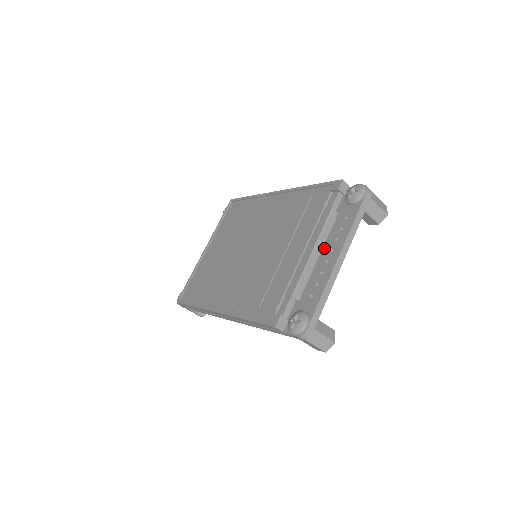
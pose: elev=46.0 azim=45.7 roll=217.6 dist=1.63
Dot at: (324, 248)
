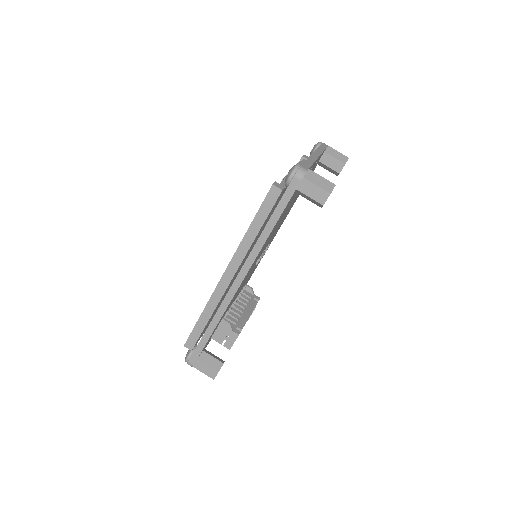
Dot at: occluded
